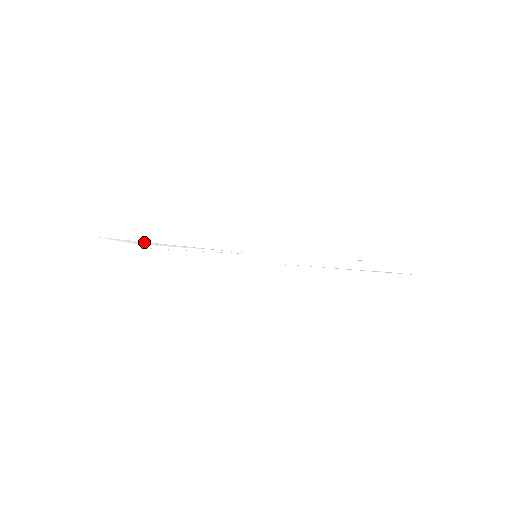
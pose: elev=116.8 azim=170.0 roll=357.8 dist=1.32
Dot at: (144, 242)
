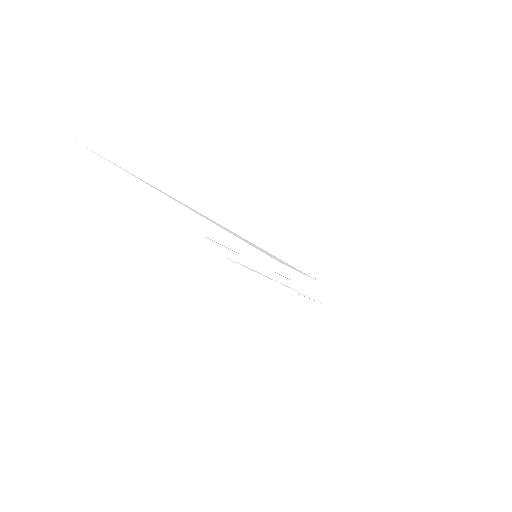
Dot at: occluded
